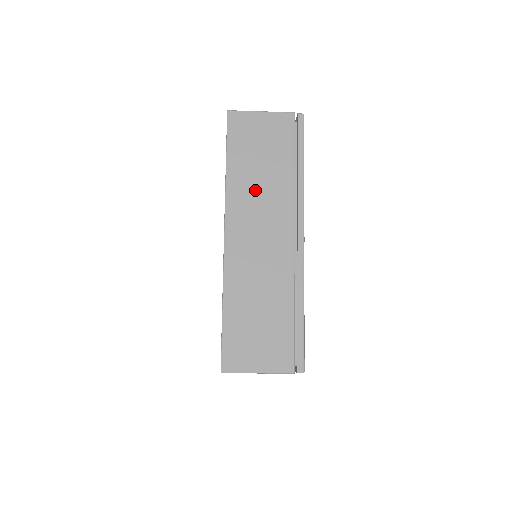
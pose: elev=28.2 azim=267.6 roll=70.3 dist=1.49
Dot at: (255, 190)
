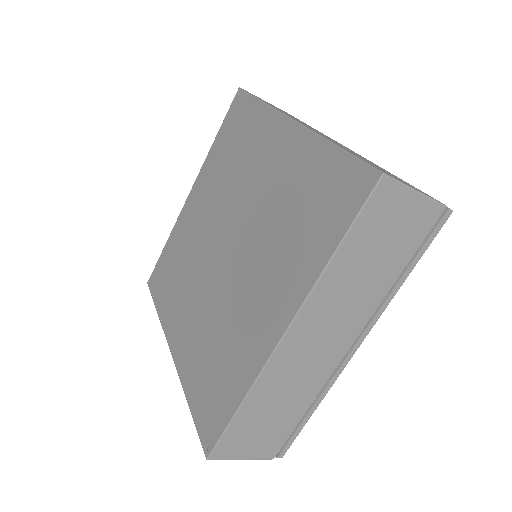
Dot at: (294, 118)
